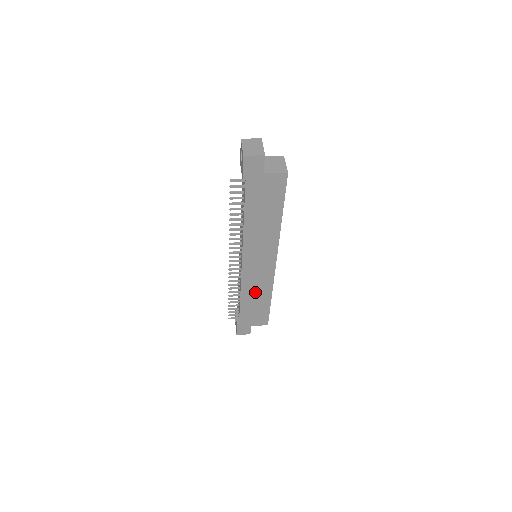
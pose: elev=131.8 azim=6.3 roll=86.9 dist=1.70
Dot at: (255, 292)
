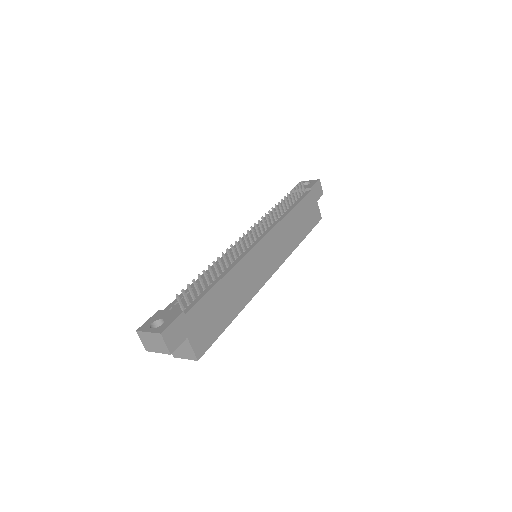
Dot at: (238, 286)
